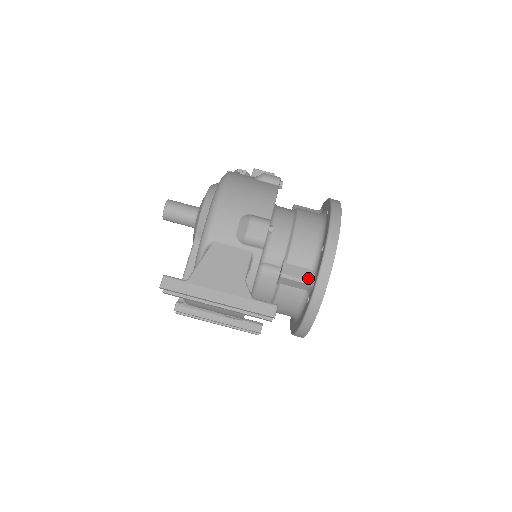
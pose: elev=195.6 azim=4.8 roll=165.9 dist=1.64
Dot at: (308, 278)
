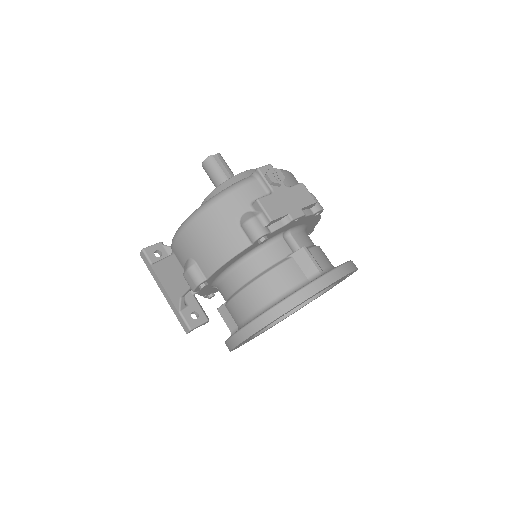
Dot at: (232, 330)
